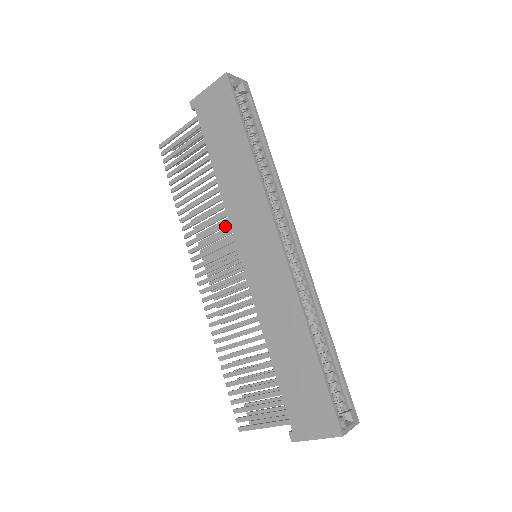
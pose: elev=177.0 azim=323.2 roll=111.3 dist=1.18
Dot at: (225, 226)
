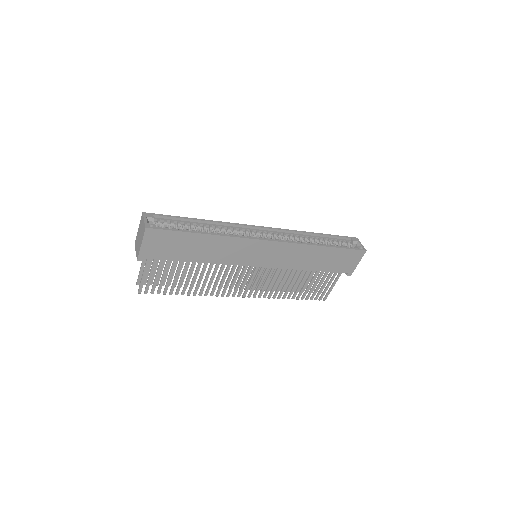
Dot at: occluded
